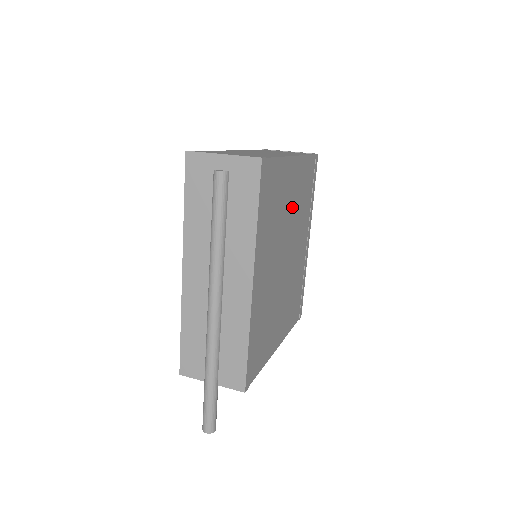
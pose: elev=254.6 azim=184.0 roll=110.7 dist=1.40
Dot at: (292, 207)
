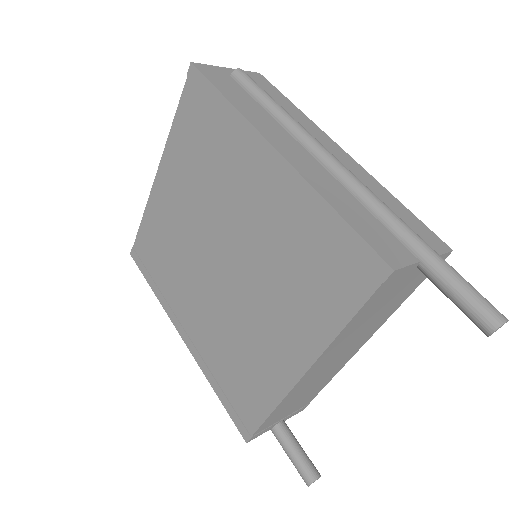
Dot at: occluded
